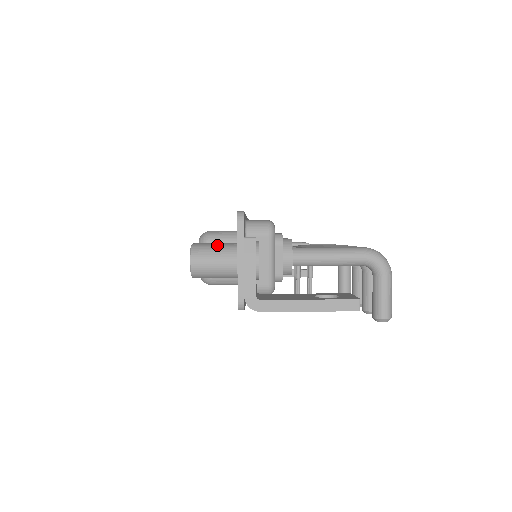
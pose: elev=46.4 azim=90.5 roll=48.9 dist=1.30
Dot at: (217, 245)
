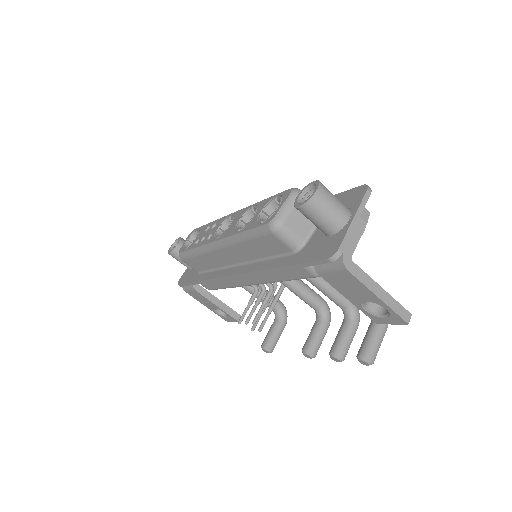
Dot at: occluded
